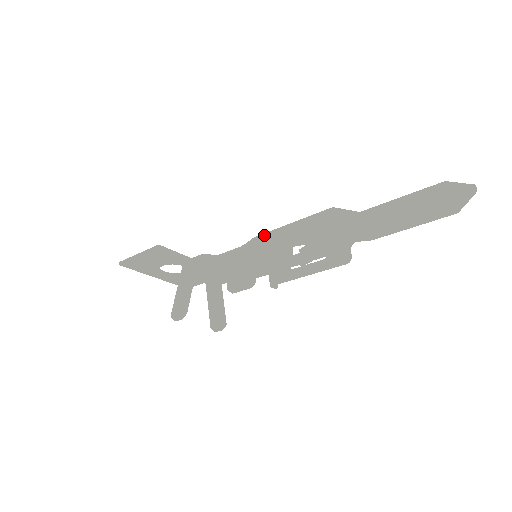
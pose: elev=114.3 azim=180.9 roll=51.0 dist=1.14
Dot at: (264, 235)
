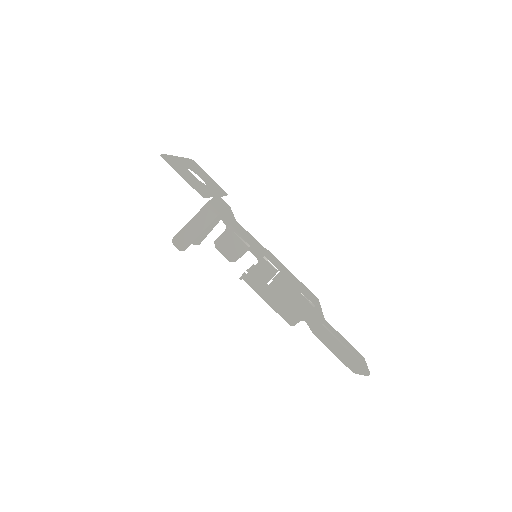
Dot at: (272, 265)
